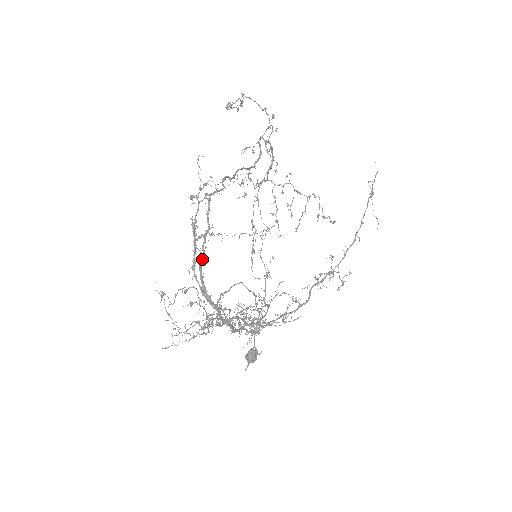
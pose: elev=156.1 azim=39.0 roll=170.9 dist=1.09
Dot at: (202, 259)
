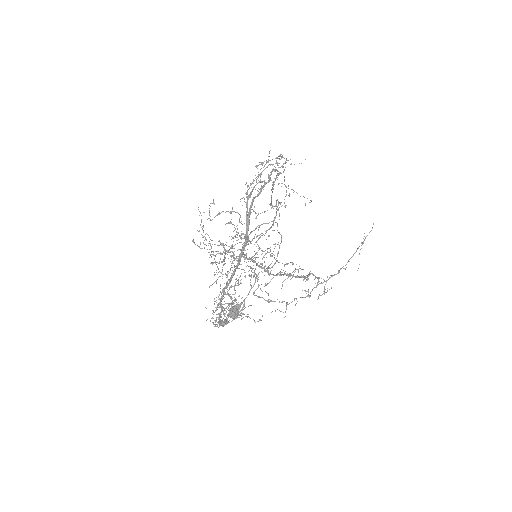
Dot at: (257, 195)
